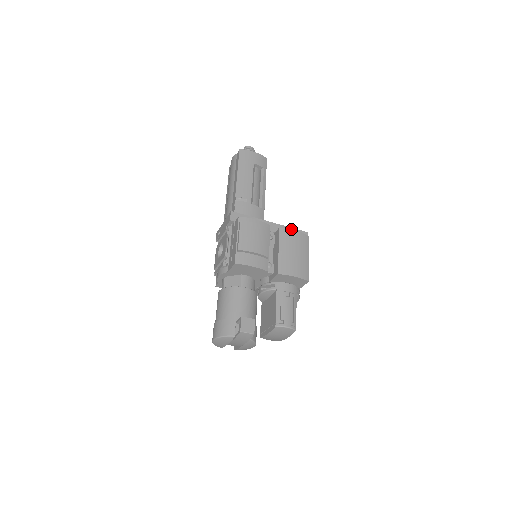
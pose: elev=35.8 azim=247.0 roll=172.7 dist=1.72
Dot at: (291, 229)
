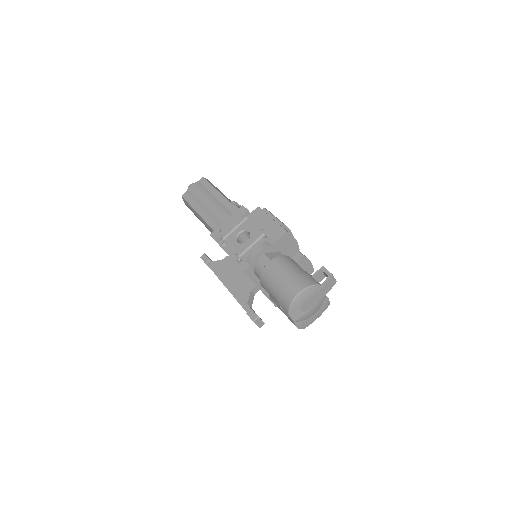
Dot at: occluded
